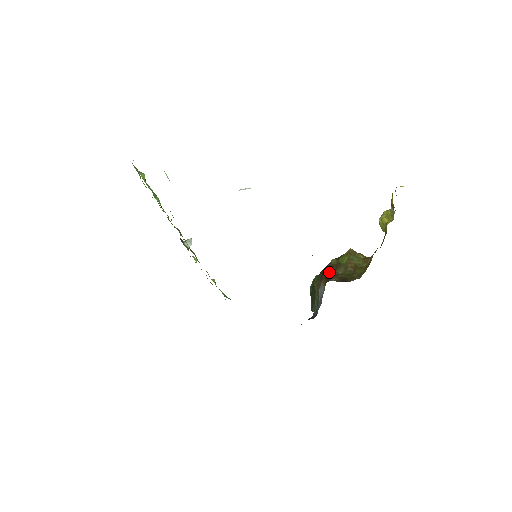
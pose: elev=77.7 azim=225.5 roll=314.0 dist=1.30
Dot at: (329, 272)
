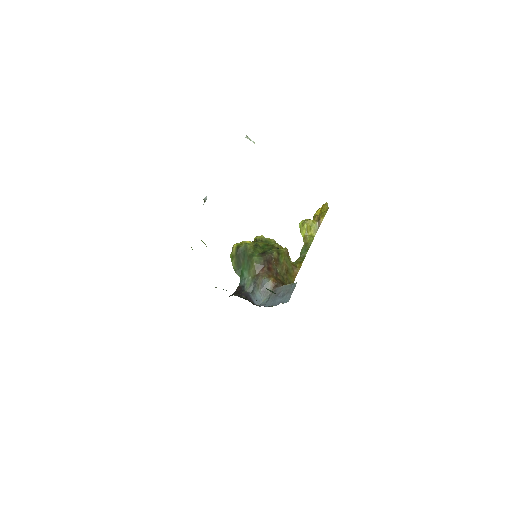
Dot at: (271, 264)
